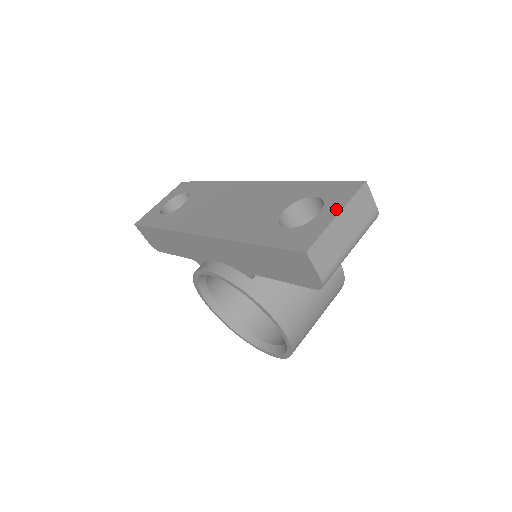
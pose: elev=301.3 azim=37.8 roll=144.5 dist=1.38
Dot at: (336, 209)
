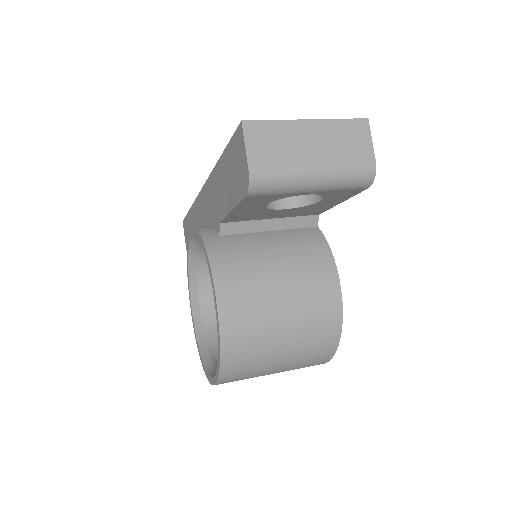
Dot at: (313, 122)
